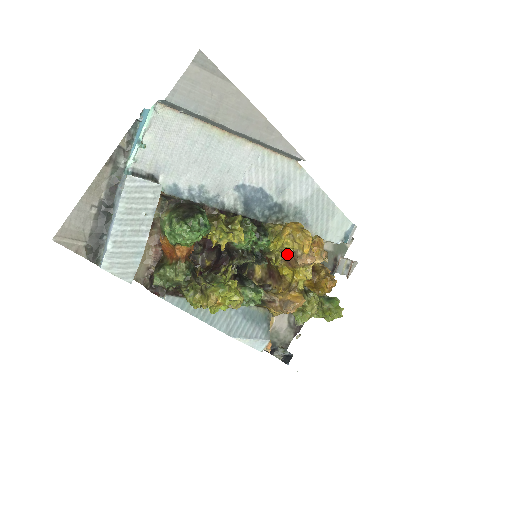
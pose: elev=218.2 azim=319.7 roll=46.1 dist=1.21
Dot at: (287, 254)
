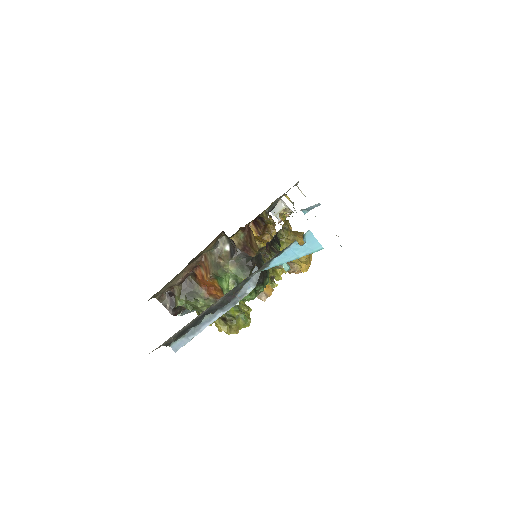
Dot at: occluded
